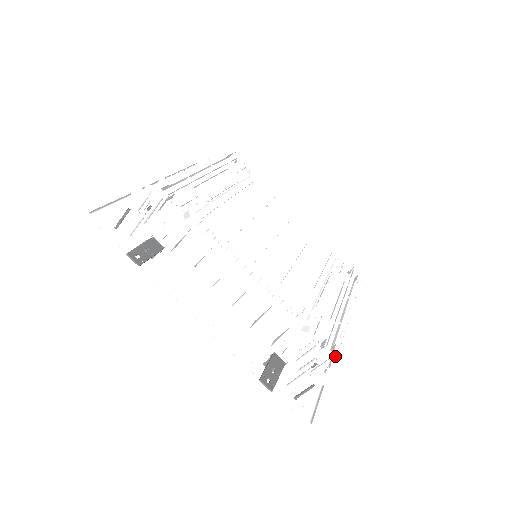
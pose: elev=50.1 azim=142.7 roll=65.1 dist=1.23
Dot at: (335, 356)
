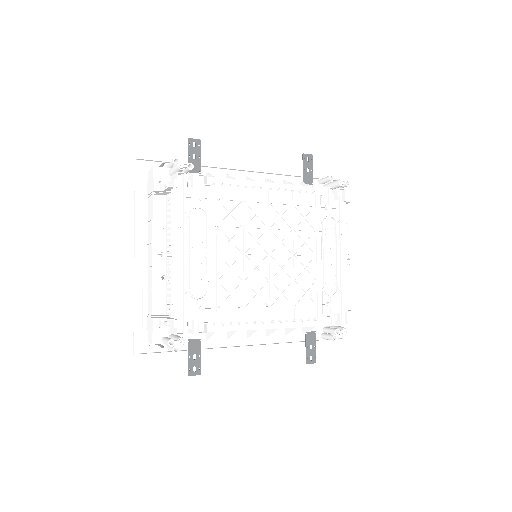
Dot at: occluded
